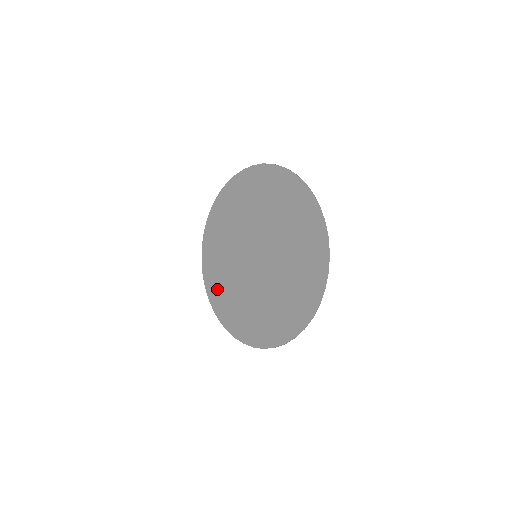
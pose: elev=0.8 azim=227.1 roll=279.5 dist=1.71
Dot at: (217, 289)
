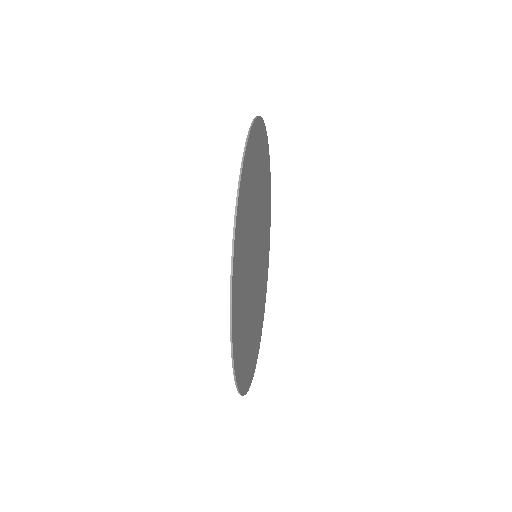
Dot at: occluded
